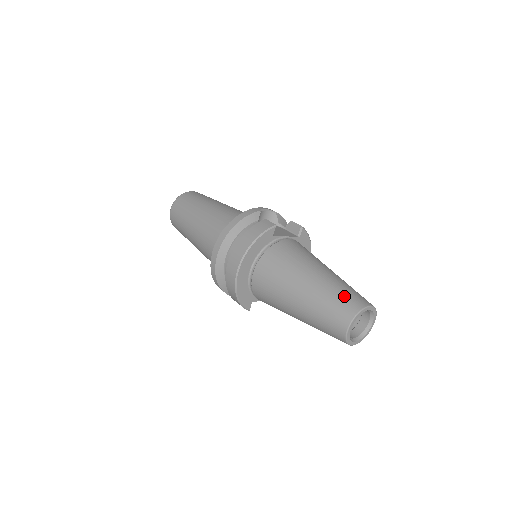
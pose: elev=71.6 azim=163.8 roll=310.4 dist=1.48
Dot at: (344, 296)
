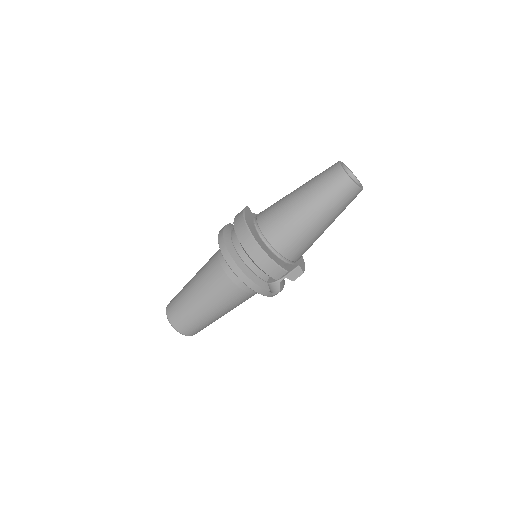
Dot at: (323, 171)
